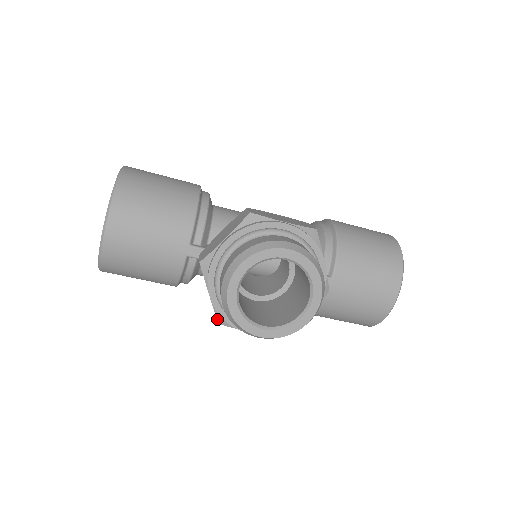
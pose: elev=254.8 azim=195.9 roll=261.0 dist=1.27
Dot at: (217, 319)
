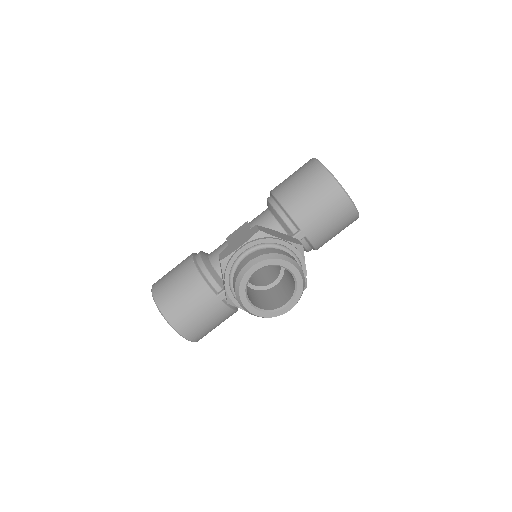
Dot at: occluded
